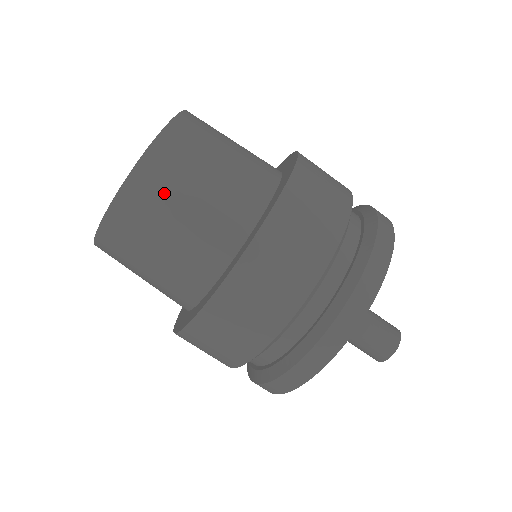
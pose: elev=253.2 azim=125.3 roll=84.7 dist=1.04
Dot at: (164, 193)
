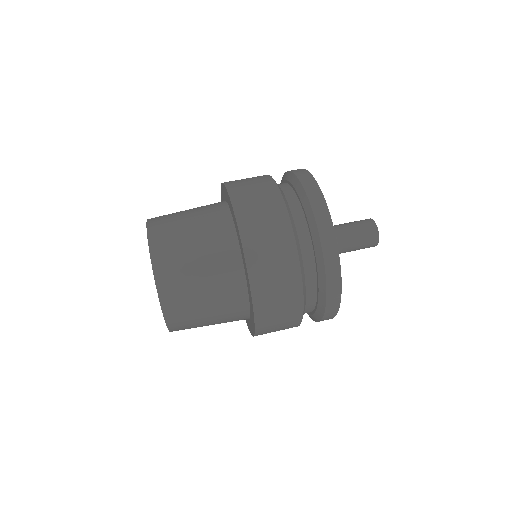
Dot at: (170, 217)
